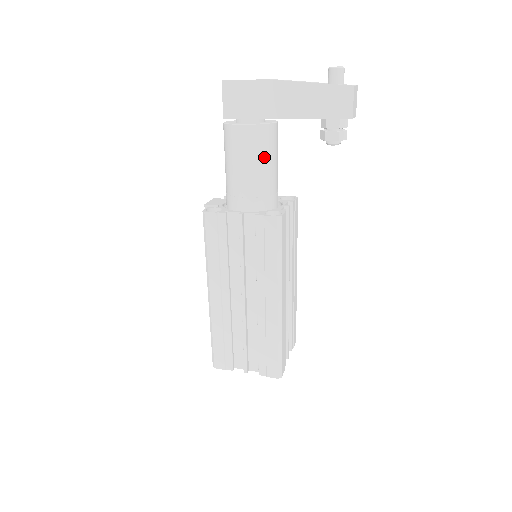
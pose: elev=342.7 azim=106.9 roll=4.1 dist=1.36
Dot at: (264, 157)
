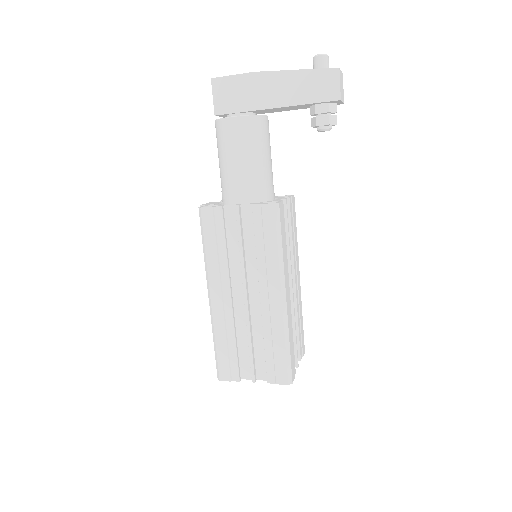
Dot at: (257, 148)
